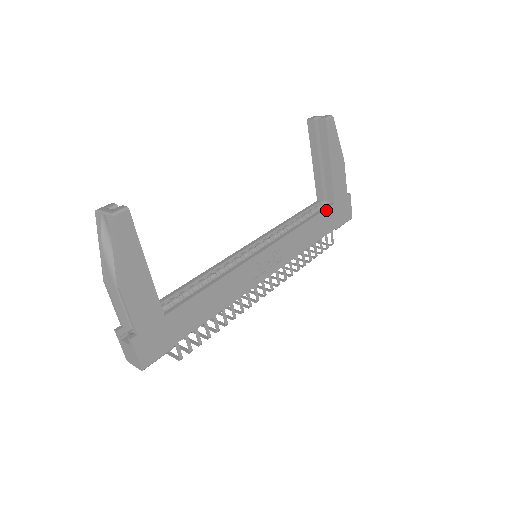
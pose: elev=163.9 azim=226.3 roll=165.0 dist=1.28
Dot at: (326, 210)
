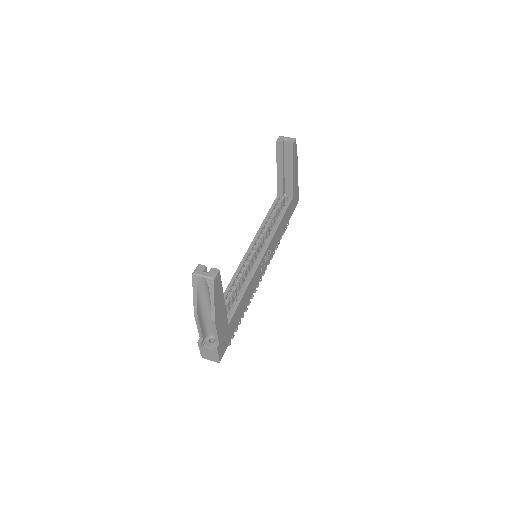
Dot at: (289, 206)
